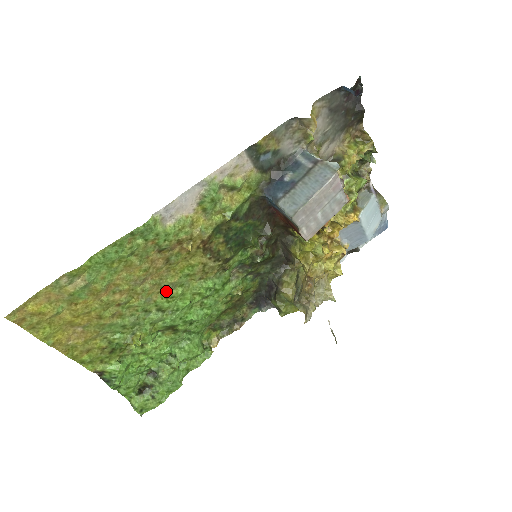
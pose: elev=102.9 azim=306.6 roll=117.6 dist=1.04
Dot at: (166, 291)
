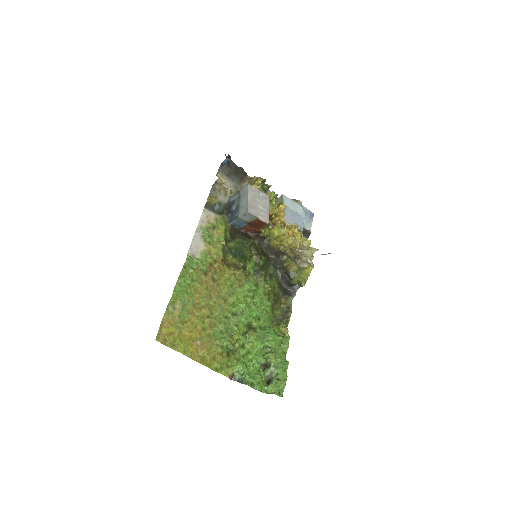
Dot at: (227, 301)
